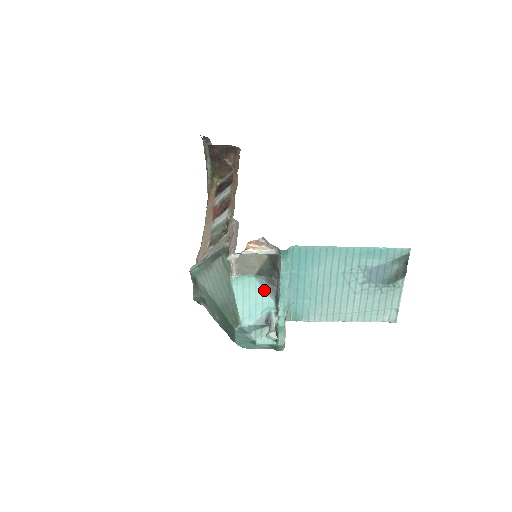
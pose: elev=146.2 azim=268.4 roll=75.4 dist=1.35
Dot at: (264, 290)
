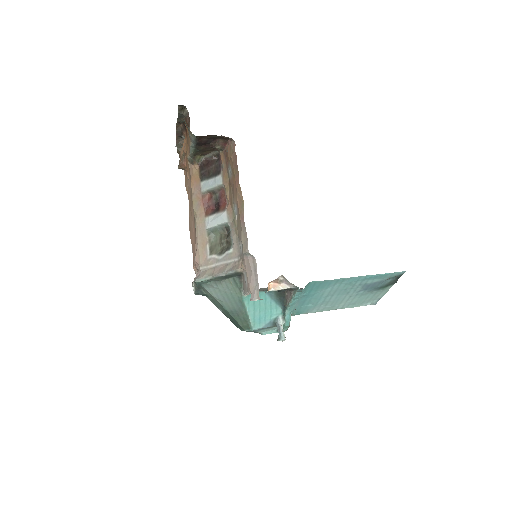
Dot at: (273, 301)
